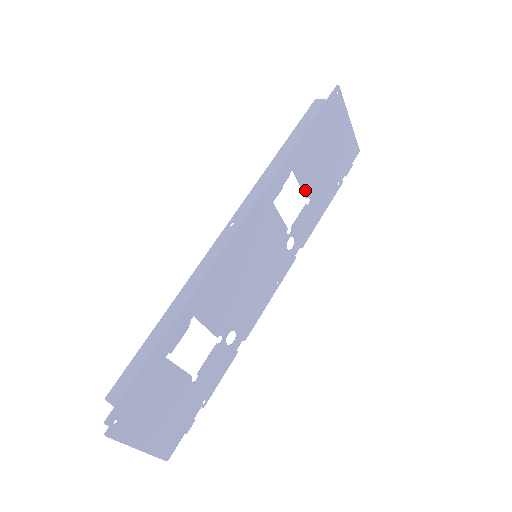
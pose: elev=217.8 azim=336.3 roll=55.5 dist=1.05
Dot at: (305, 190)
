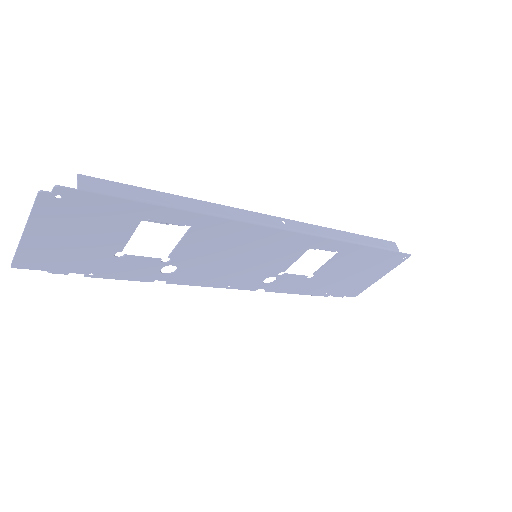
Dot at: (321, 270)
